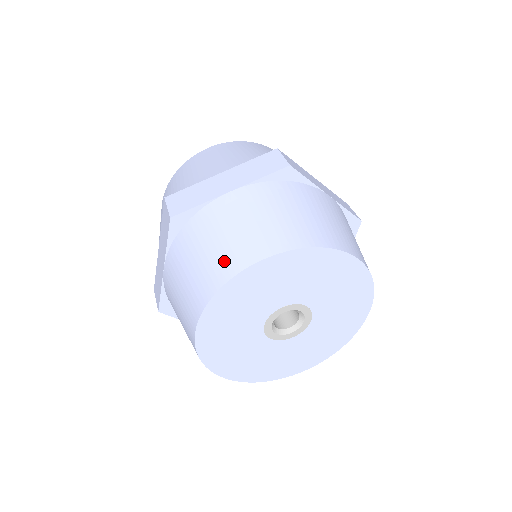
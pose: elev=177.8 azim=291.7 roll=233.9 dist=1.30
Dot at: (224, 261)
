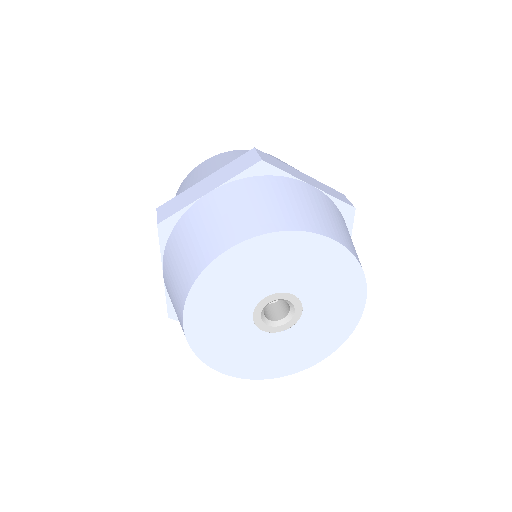
Dot at: (199, 255)
